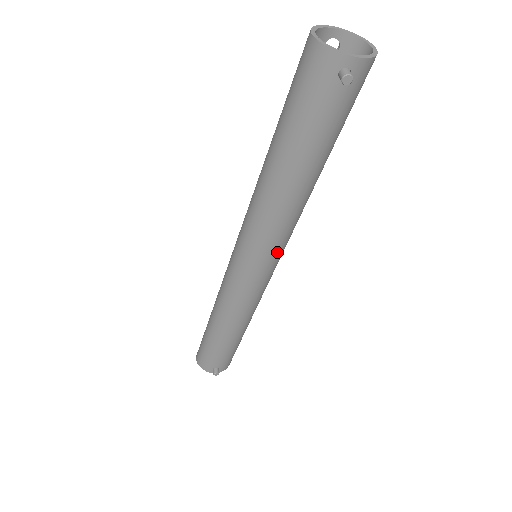
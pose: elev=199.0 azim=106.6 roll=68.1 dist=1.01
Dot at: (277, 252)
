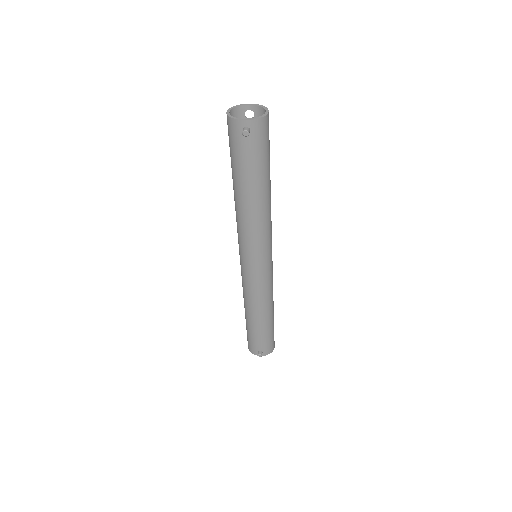
Dot at: (262, 250)
